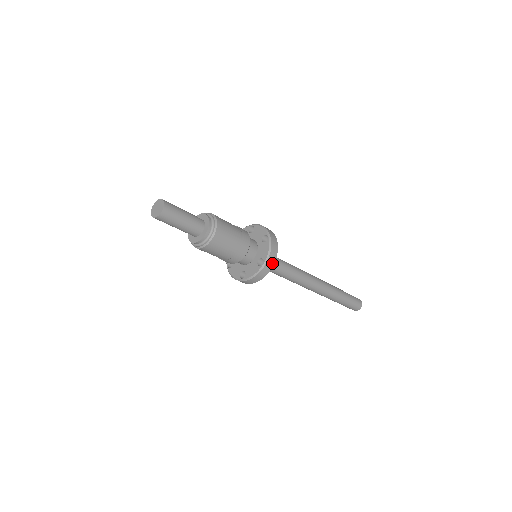
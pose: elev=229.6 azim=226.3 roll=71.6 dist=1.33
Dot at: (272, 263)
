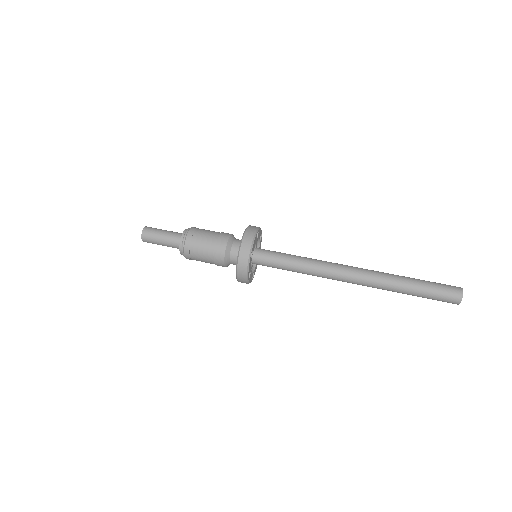
Dot at: (244, 277)
